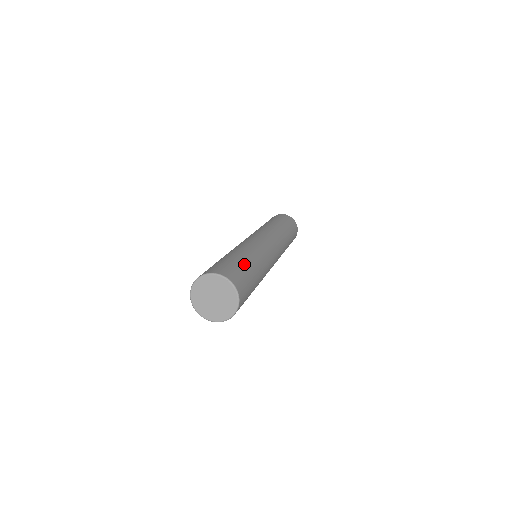
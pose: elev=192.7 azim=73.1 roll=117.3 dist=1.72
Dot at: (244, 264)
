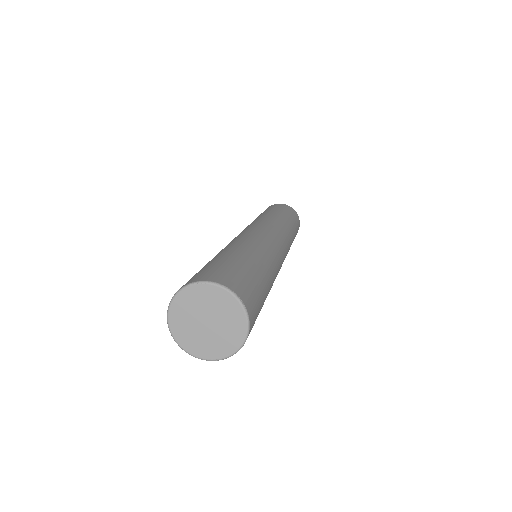
Dot at: (213, 261)
